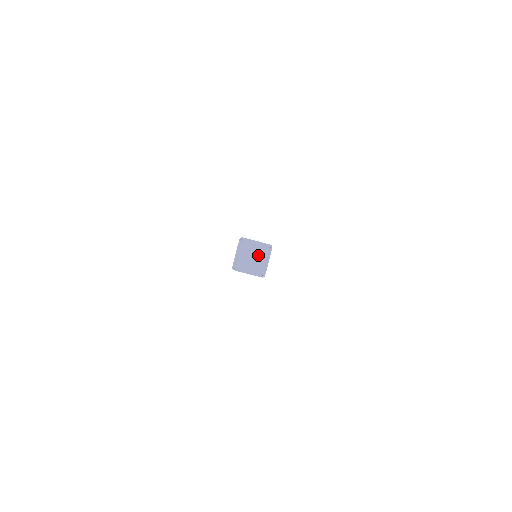
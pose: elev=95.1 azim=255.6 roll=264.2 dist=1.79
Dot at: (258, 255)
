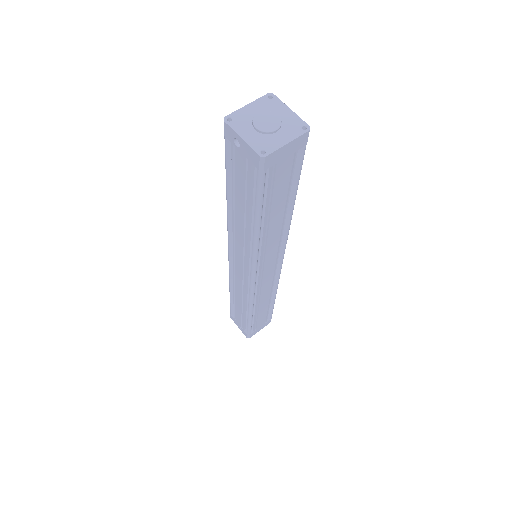
Dot at: (279, 124)
